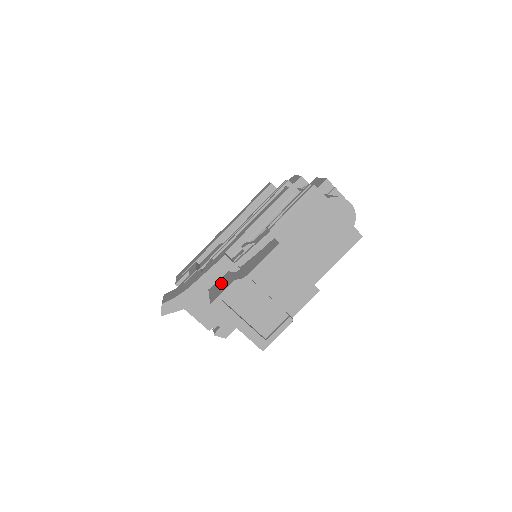
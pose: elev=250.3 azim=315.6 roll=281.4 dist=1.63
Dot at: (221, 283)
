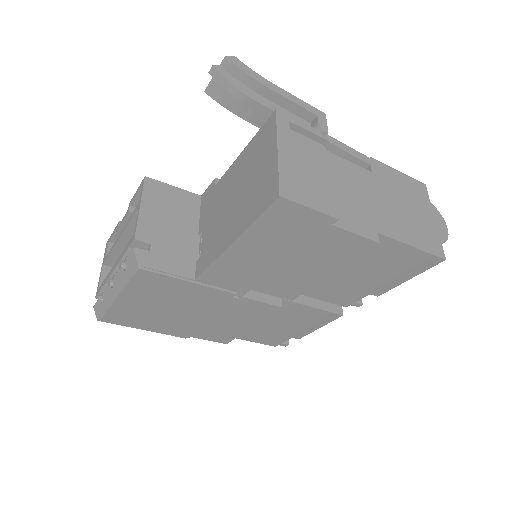
Dot at: occluded
